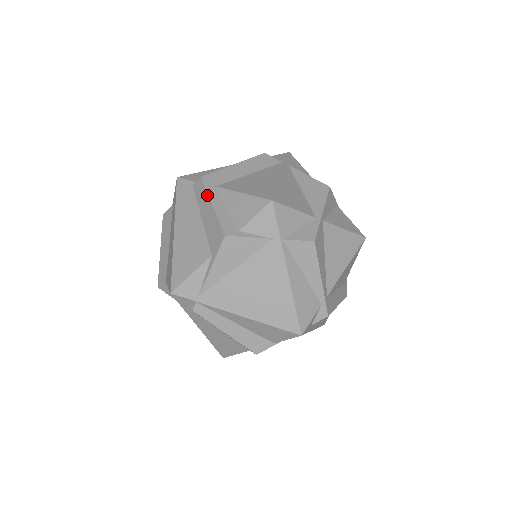
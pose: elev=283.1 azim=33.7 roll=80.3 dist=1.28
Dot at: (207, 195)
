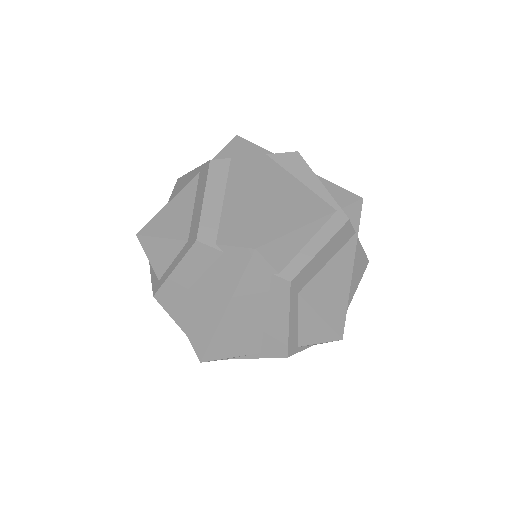
Dot at: (288, 308)
